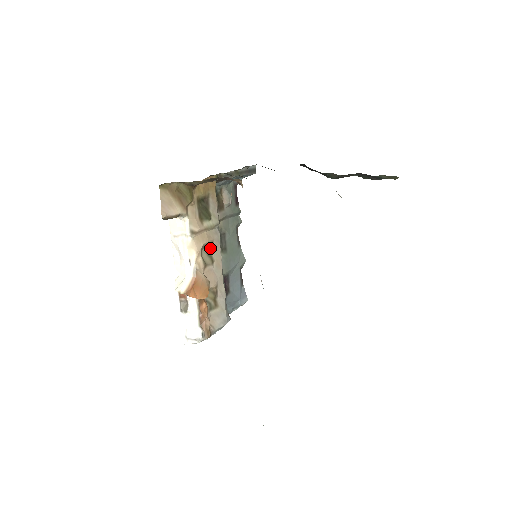
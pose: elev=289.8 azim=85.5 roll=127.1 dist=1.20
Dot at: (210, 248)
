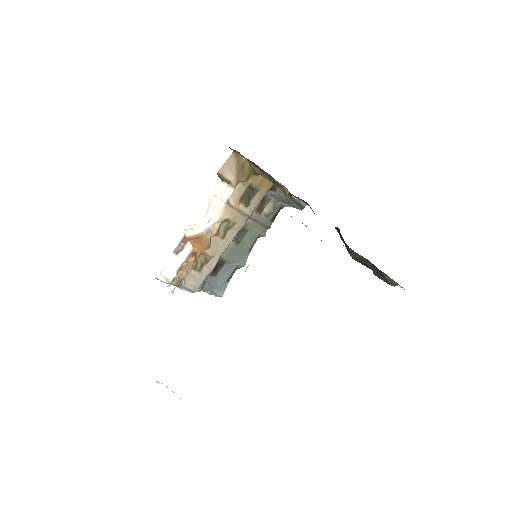
Dot at: (230, 226)
